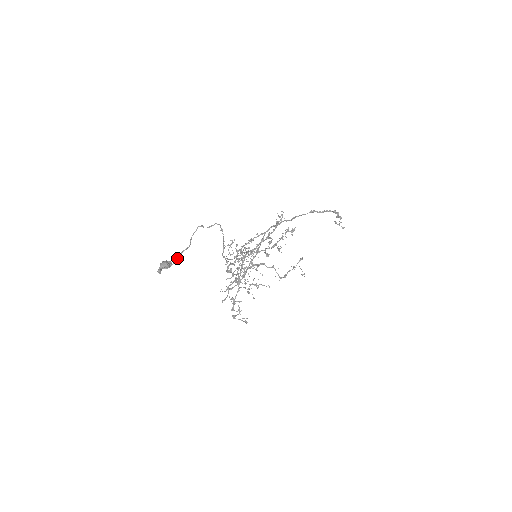
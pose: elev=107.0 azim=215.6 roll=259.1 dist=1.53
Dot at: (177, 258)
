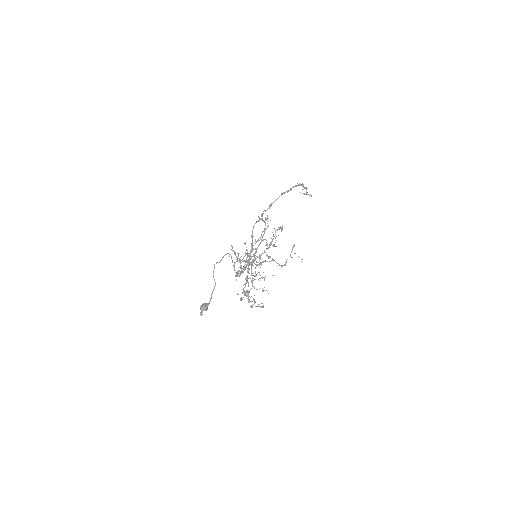
Dot at: (210, 298)
